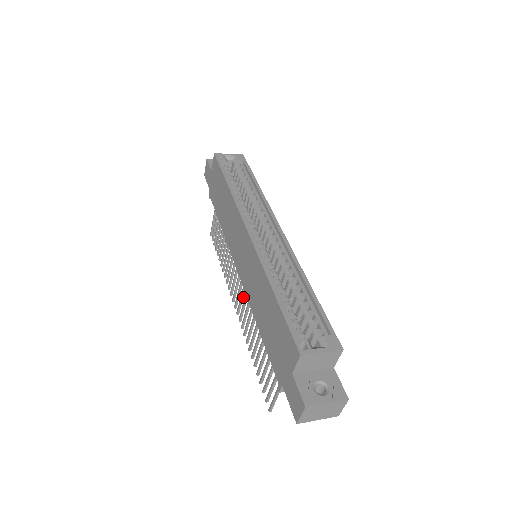
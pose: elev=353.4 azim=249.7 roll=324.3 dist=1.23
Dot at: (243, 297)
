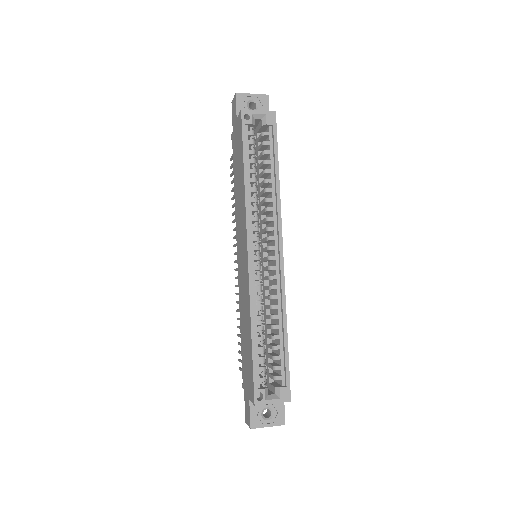
Dot at: occluded
